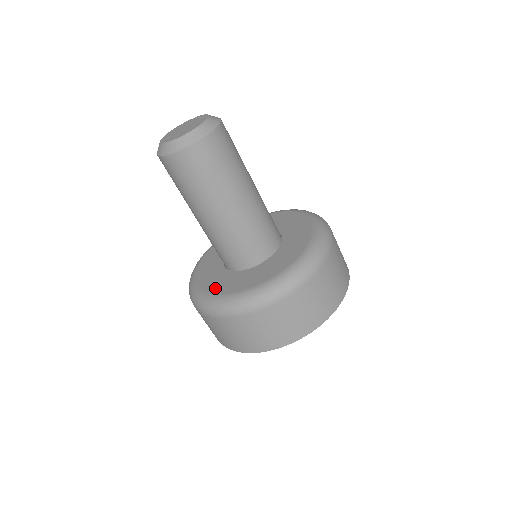
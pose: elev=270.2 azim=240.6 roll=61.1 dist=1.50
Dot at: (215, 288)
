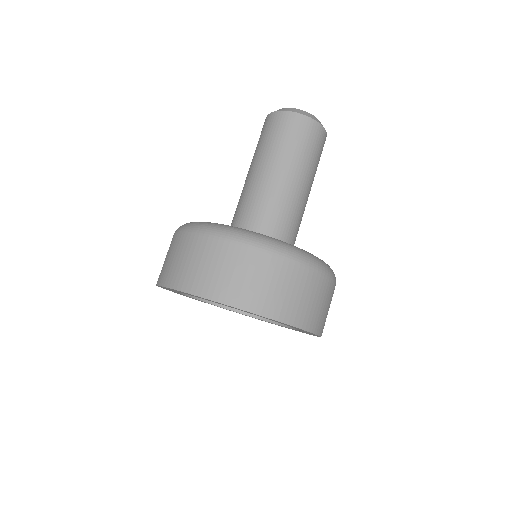
Dot at: occluded
